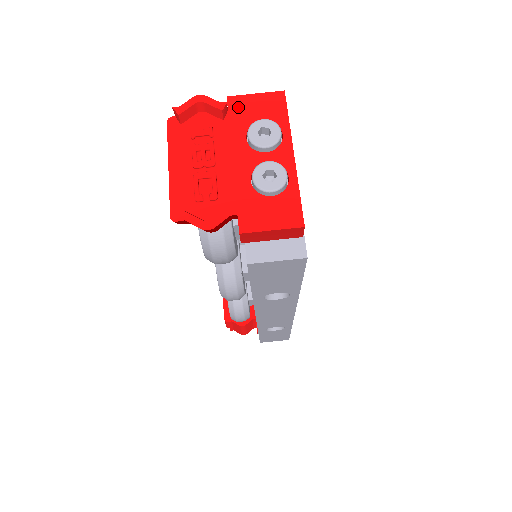
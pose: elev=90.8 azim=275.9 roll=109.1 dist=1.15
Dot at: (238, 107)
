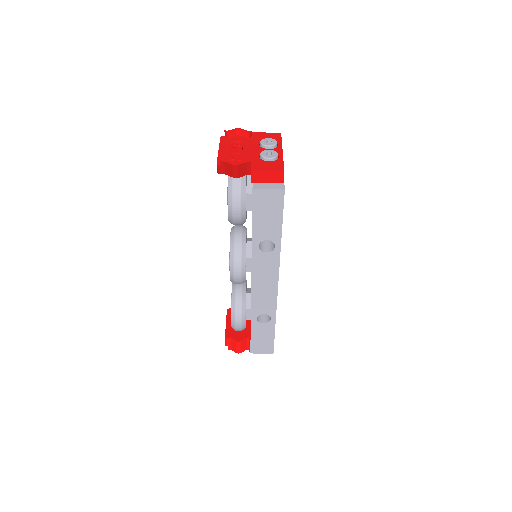
Dot at: (257, 135)
